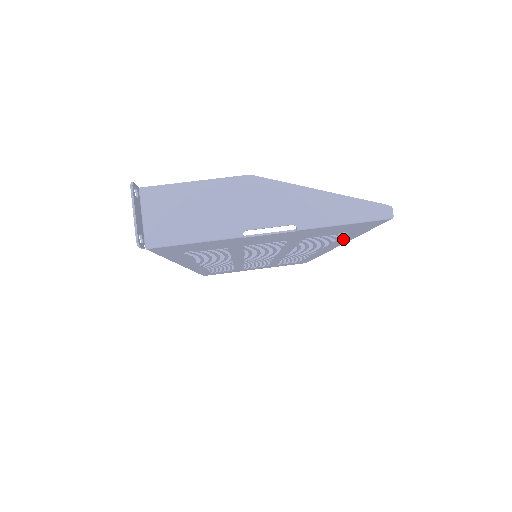
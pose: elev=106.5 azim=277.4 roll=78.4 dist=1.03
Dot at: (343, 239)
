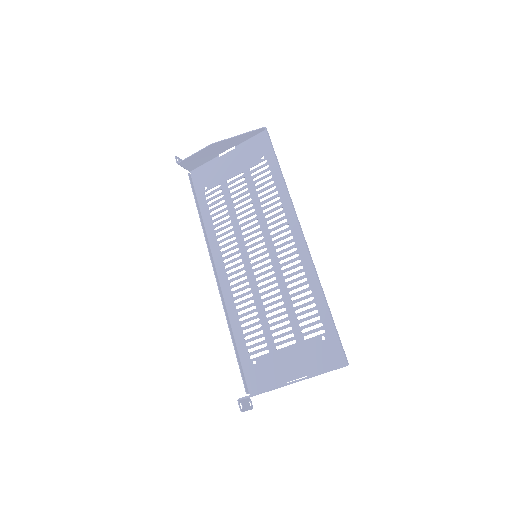
Dot at: (319, 302)
